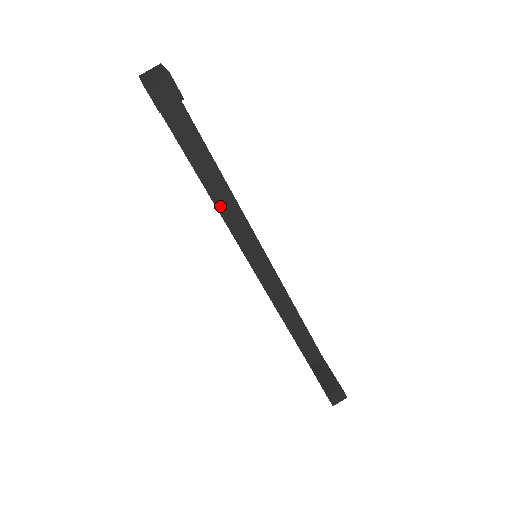
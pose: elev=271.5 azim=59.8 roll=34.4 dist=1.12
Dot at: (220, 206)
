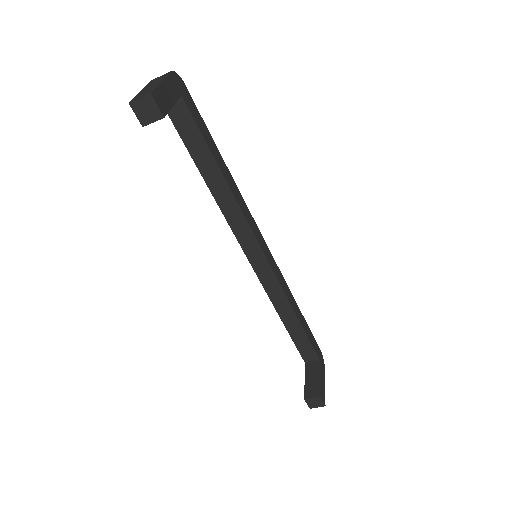
Dot at: (222, 206)
